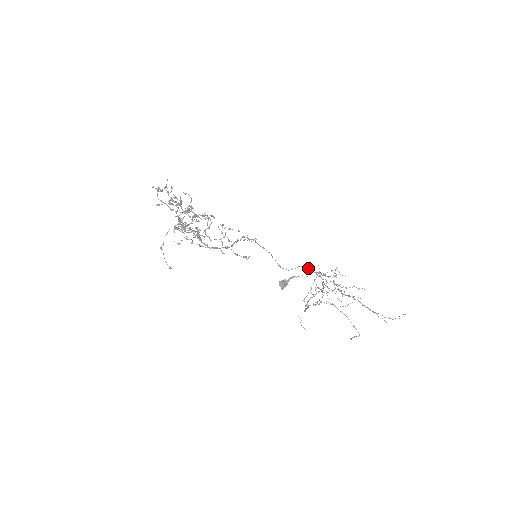
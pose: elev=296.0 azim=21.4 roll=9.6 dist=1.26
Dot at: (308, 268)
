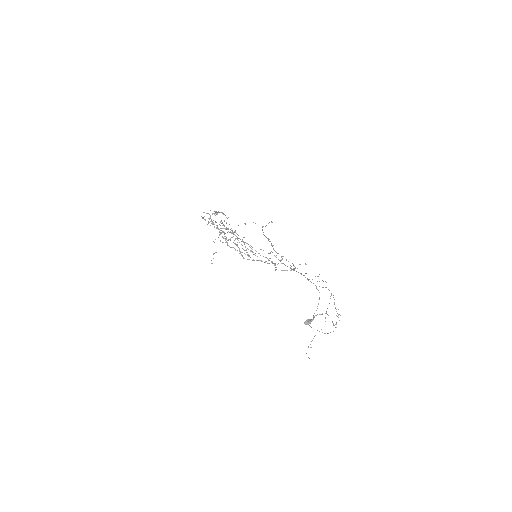
Dot at: occluded
